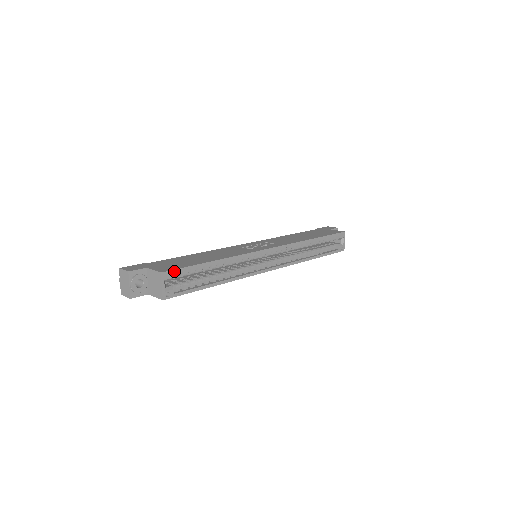
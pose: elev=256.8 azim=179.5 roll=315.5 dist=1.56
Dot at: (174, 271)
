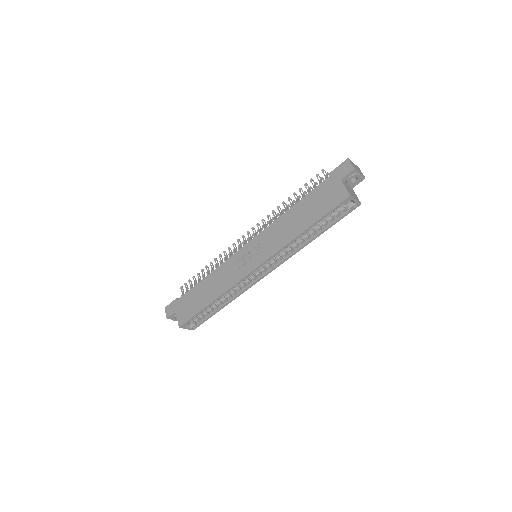
Dot at: (186, 322)
